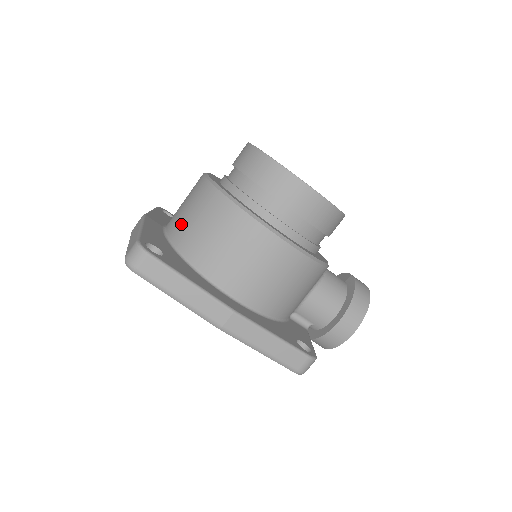
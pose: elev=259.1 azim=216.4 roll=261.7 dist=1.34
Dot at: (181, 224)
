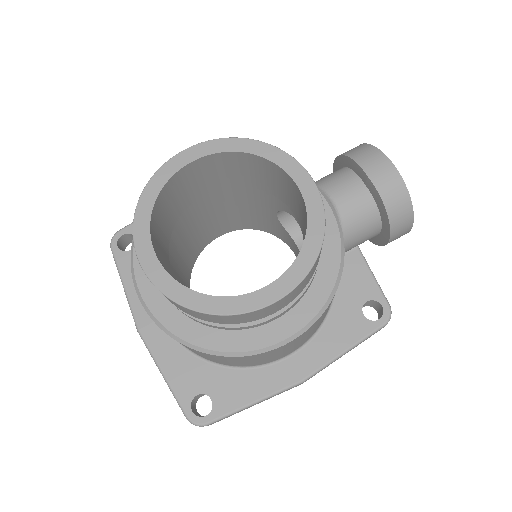
Dot at: occluded
